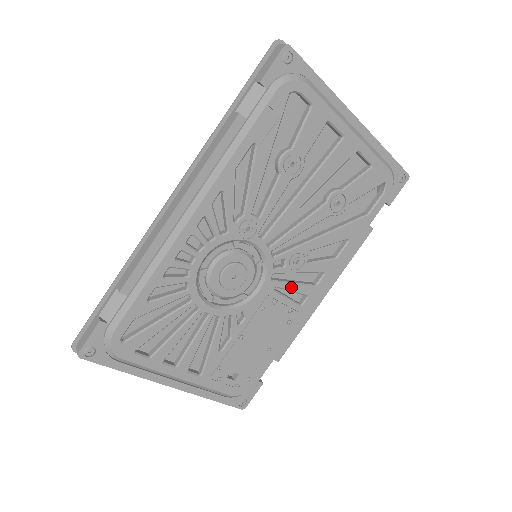
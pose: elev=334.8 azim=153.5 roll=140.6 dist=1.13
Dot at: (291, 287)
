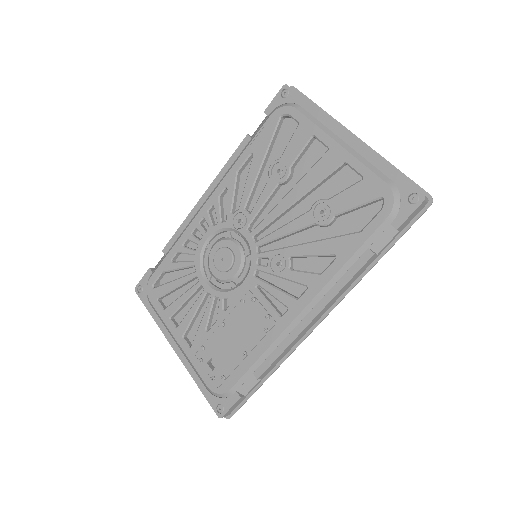
Dot at: (271, 290)
